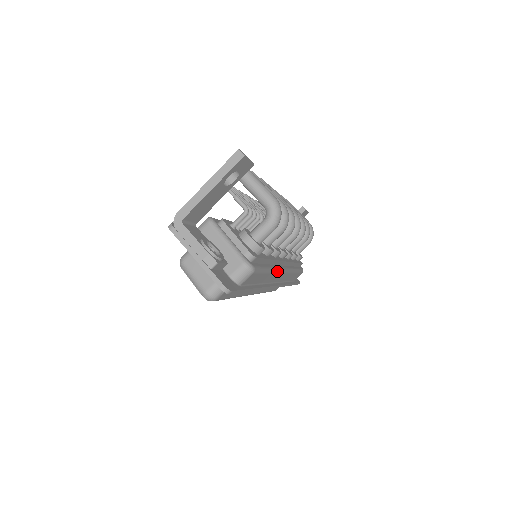
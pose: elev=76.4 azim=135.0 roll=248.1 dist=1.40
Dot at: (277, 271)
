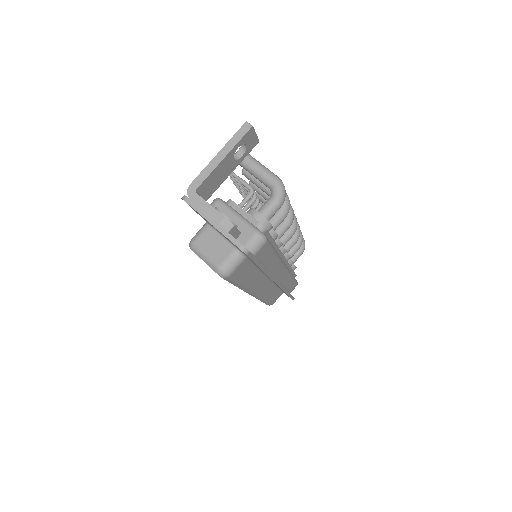
Dot at: (281, 261)
